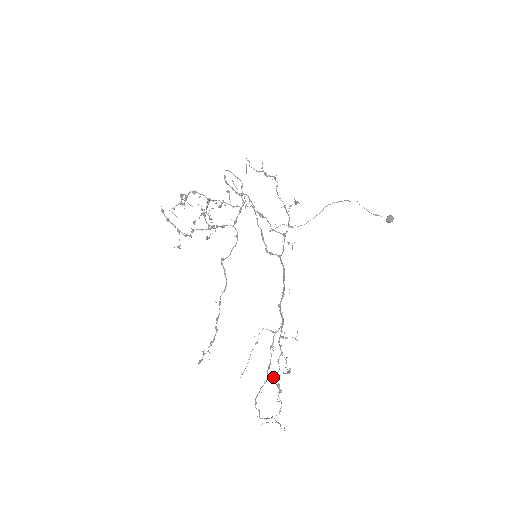
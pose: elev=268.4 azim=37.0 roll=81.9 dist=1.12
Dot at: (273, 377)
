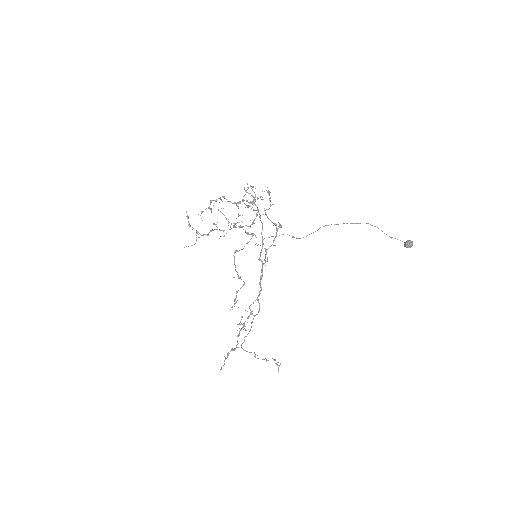
Dot at: (236, 345)
